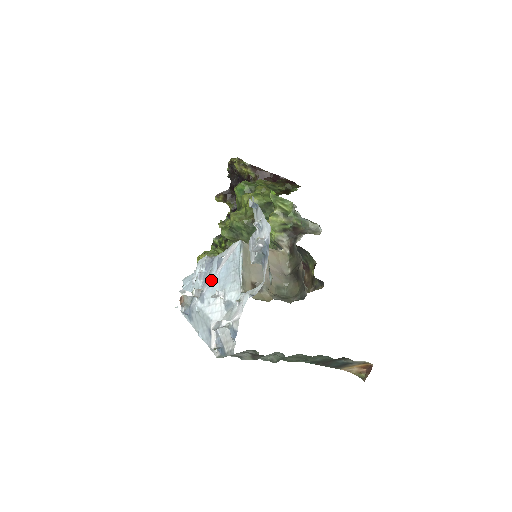
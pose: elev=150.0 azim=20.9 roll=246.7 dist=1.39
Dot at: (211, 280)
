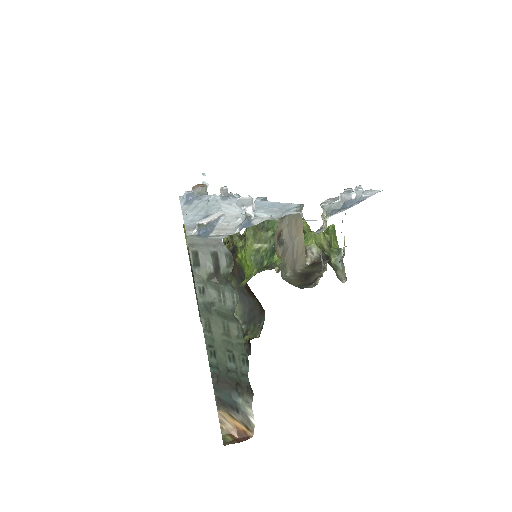
Dot at: occluded
